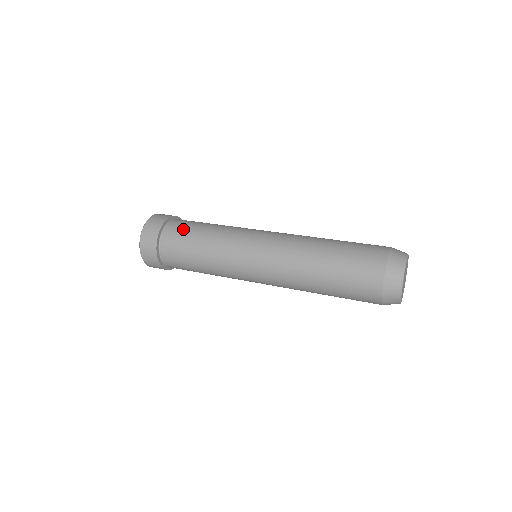
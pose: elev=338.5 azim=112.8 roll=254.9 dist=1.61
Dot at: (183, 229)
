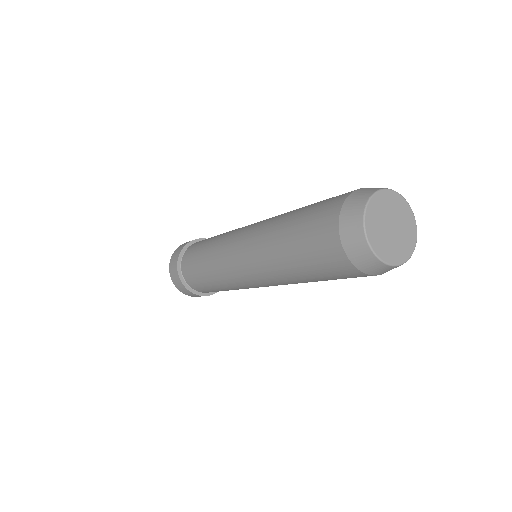
Dot at: (191, 253)
